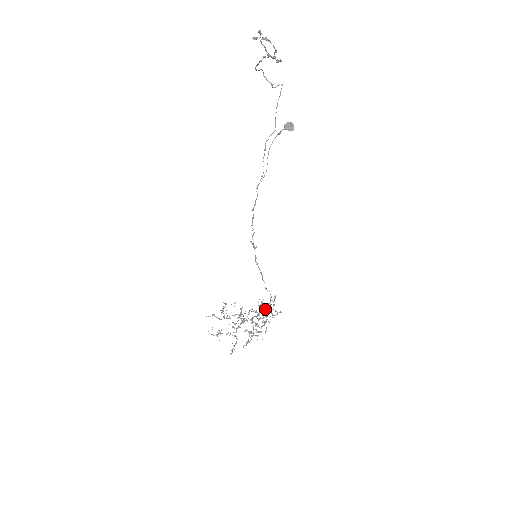
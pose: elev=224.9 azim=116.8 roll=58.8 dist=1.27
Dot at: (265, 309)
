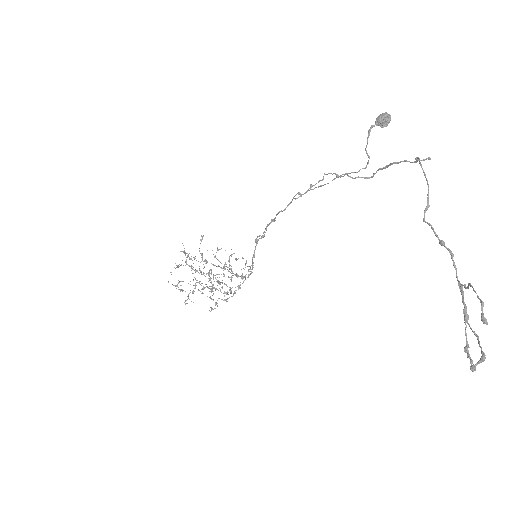
Dot at: (239, 286)
